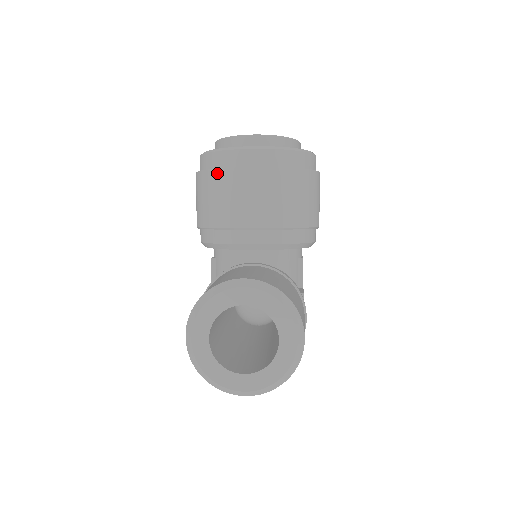
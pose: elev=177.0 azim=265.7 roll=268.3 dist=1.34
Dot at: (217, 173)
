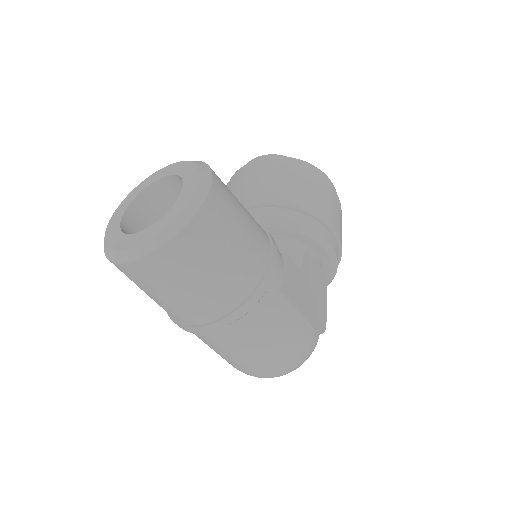
Dot at: occluded
